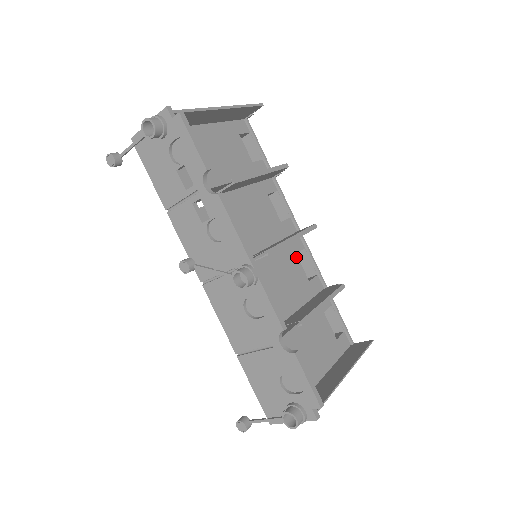
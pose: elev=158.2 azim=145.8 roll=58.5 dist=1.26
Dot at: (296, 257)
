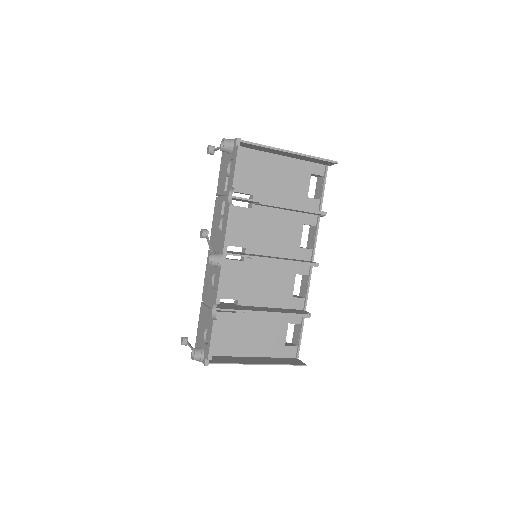
Dot at: (294, 276)
